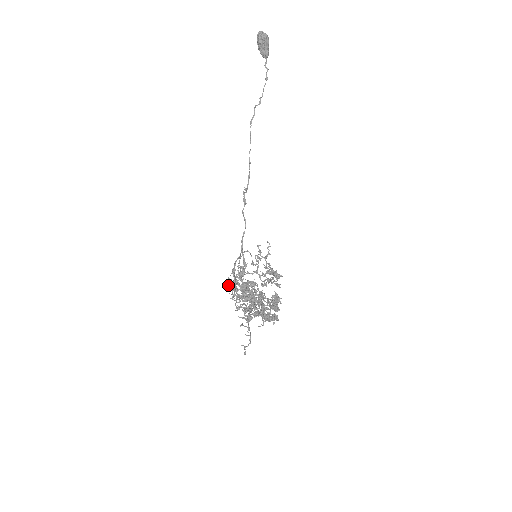
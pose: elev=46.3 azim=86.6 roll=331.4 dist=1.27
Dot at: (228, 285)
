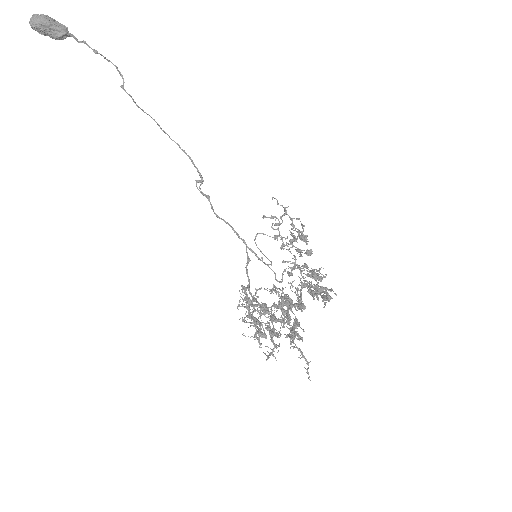
Dot at: occluded
